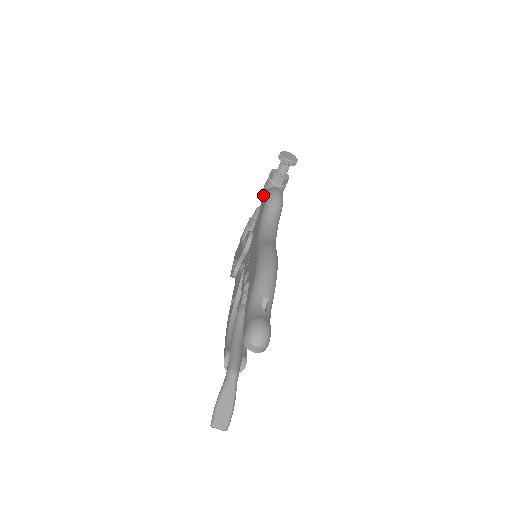
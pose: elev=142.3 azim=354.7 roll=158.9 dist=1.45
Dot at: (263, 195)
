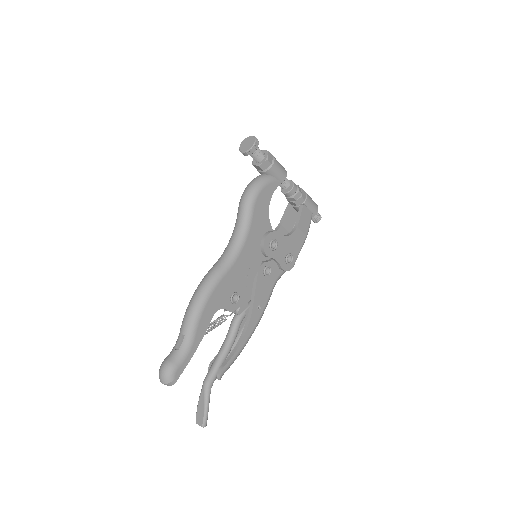
Dot at: occluded
